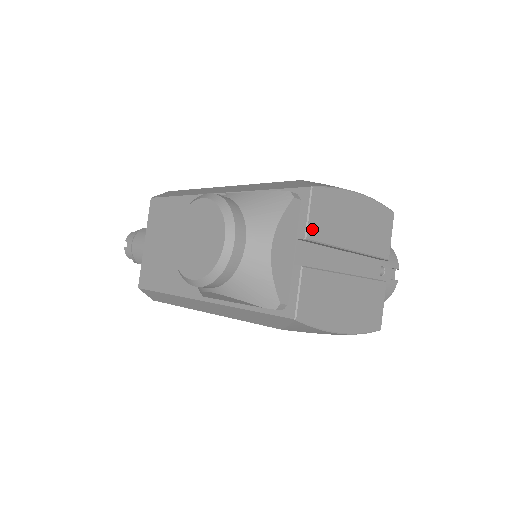
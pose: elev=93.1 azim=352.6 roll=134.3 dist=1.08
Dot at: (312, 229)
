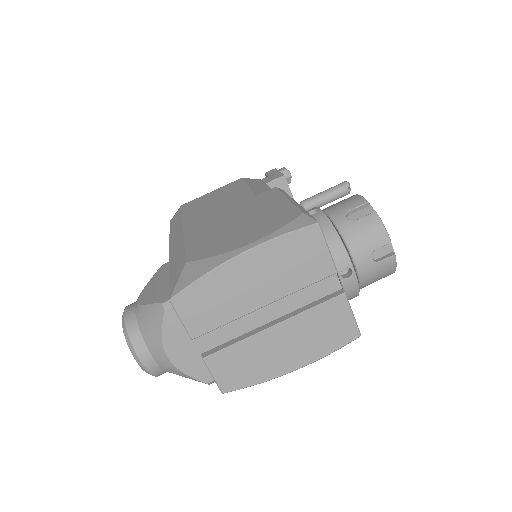
Dot at: (194, 328)
